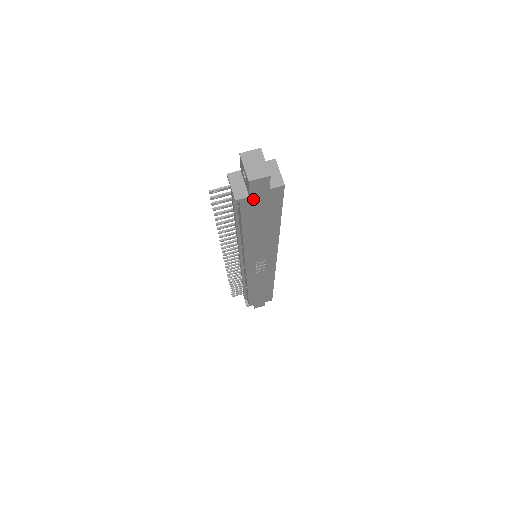
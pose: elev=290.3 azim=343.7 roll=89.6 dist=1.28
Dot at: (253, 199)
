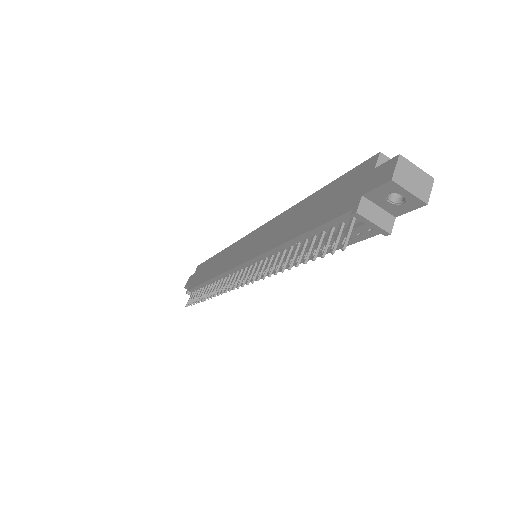
Dot at: occluded
